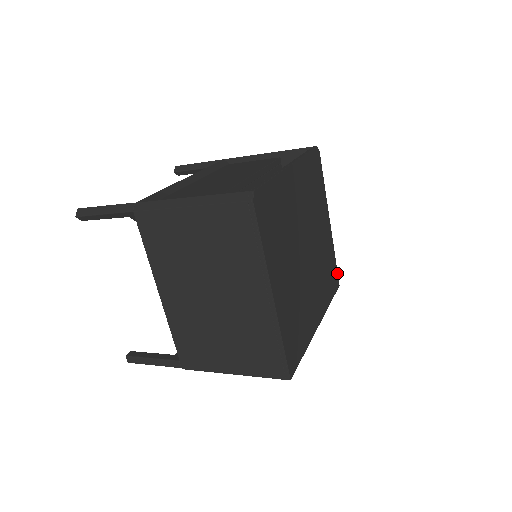
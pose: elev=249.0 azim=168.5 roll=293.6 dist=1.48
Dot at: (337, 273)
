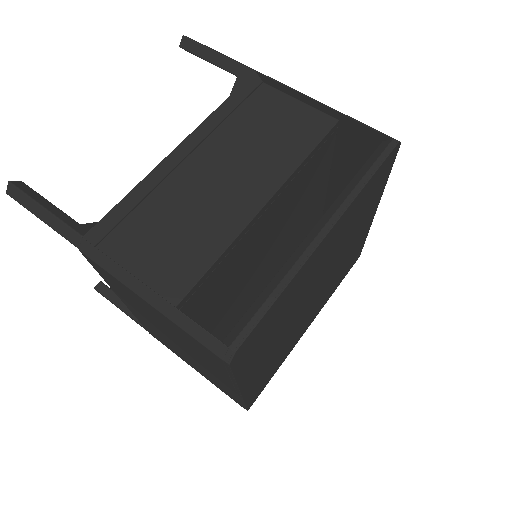
Dot at: occluded
